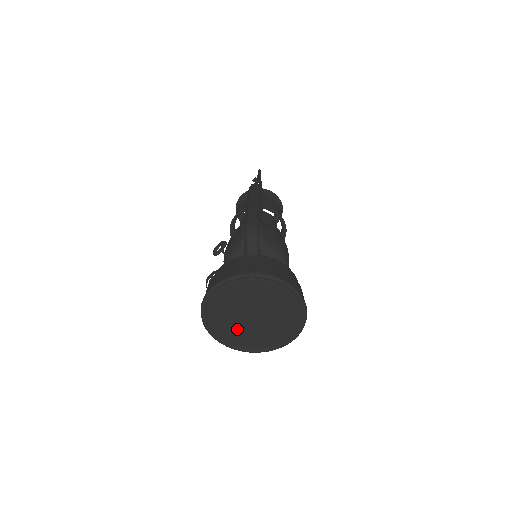
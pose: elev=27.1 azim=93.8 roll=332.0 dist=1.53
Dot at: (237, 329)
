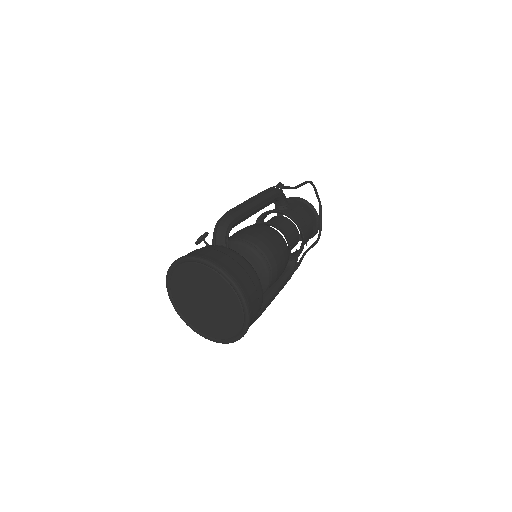
Dot at: (196, 313)
